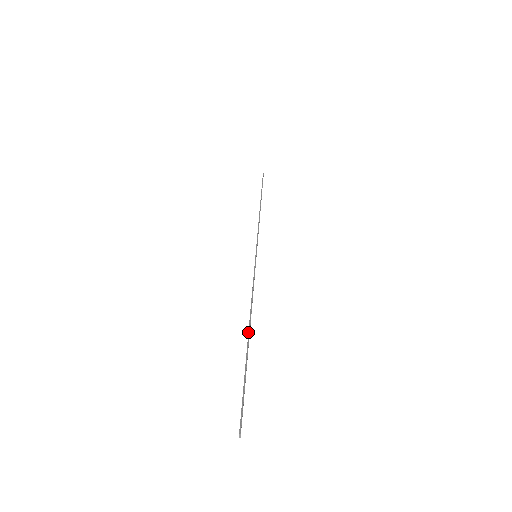
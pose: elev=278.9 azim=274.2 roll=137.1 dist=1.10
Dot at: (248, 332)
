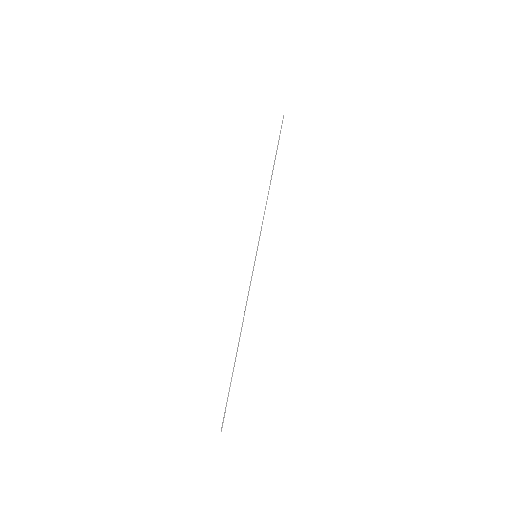
Dot at: (237, 348)
